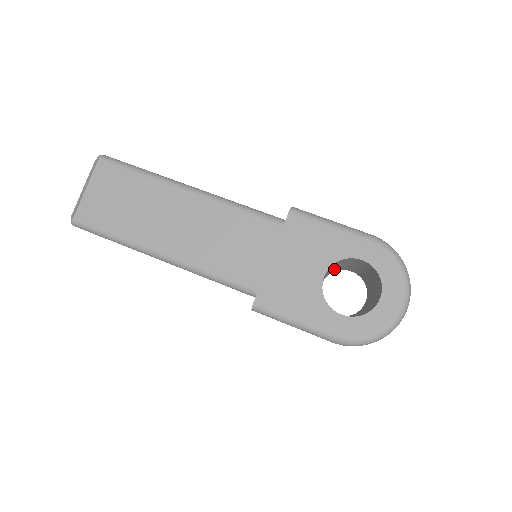
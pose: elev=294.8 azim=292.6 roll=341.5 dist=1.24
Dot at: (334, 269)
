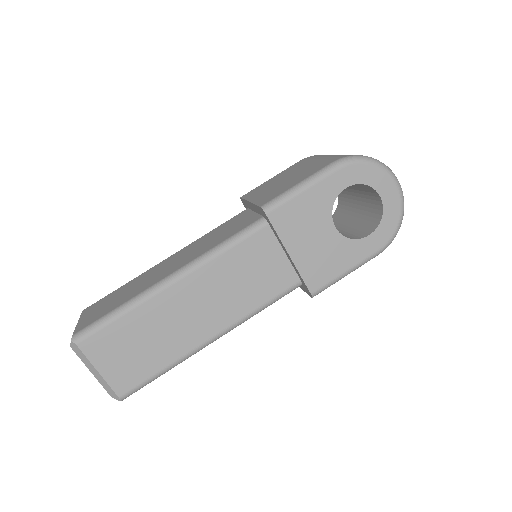
Dot at: occluded
